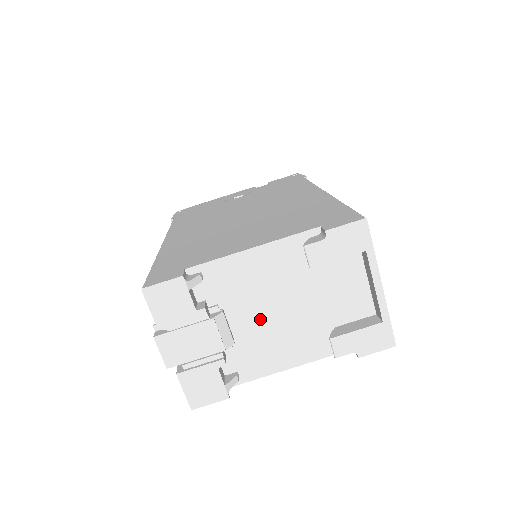
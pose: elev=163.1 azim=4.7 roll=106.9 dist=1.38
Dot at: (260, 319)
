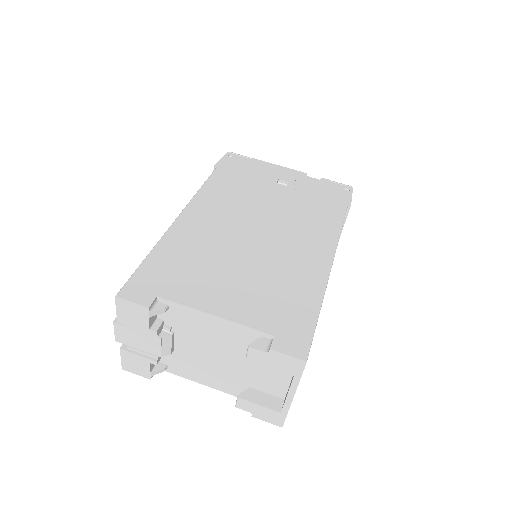
Dot at: (198, 352)
